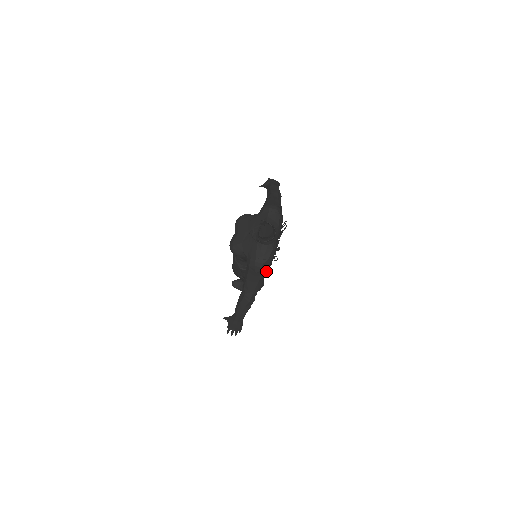
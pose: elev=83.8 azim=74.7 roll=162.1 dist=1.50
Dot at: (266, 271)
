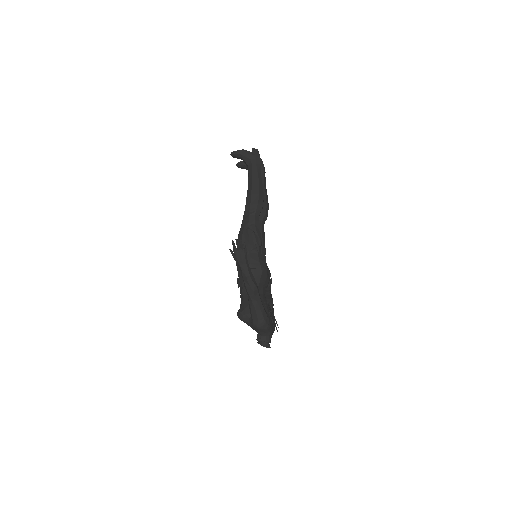
Dot at: occluded
